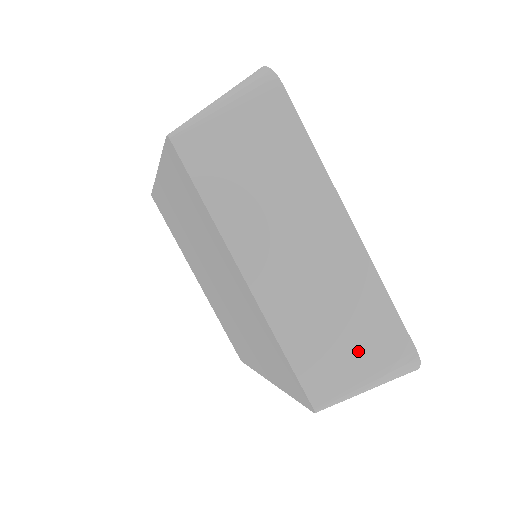
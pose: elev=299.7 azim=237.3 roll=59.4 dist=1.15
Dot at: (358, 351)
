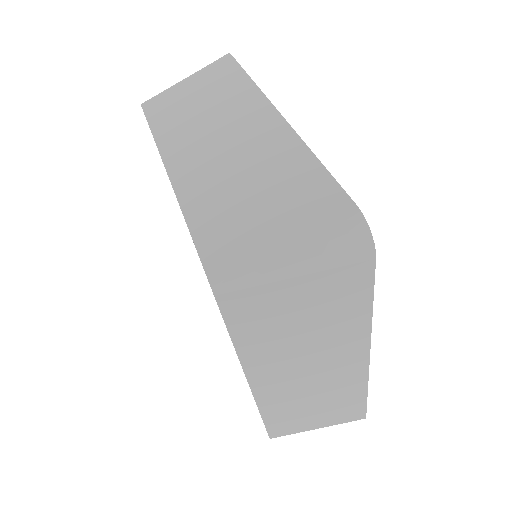
Dot at: (275, 216)
